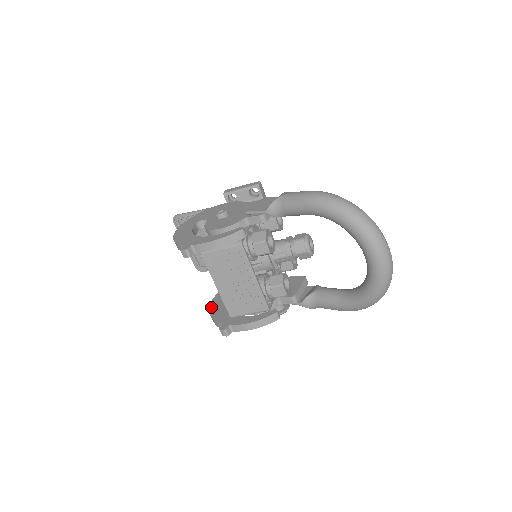
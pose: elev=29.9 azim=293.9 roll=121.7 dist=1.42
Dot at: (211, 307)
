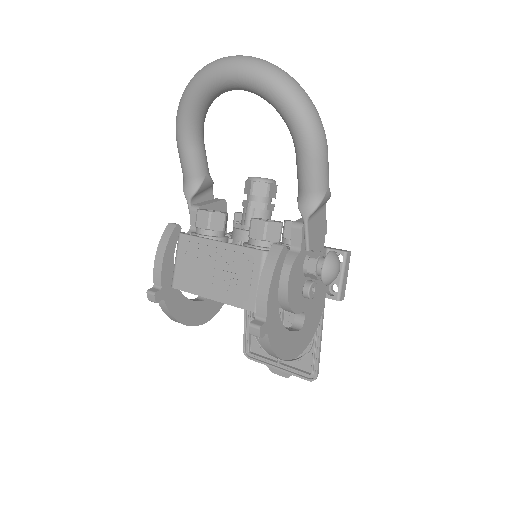
Dot at: occluded
